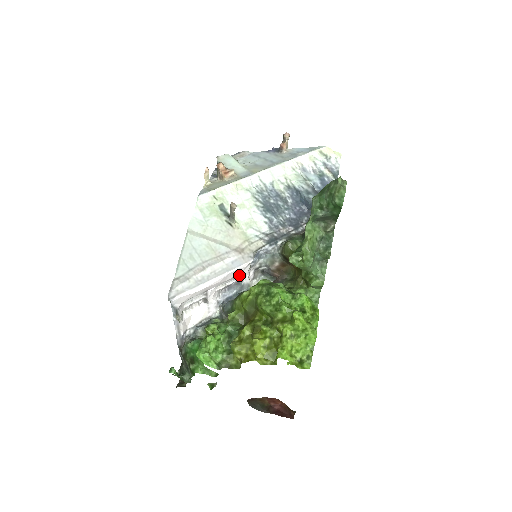
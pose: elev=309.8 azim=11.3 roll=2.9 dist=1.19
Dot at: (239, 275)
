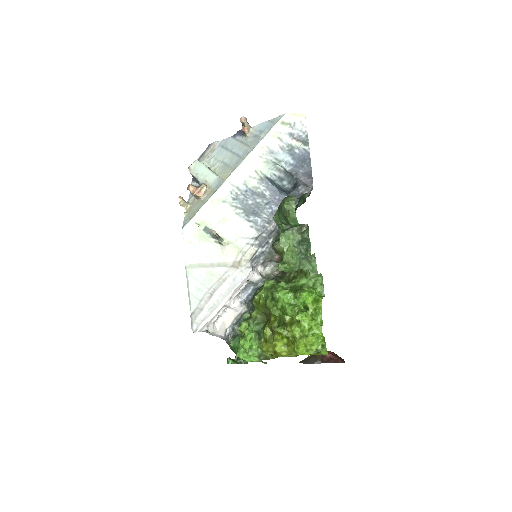
Dot at: (247, 280)
